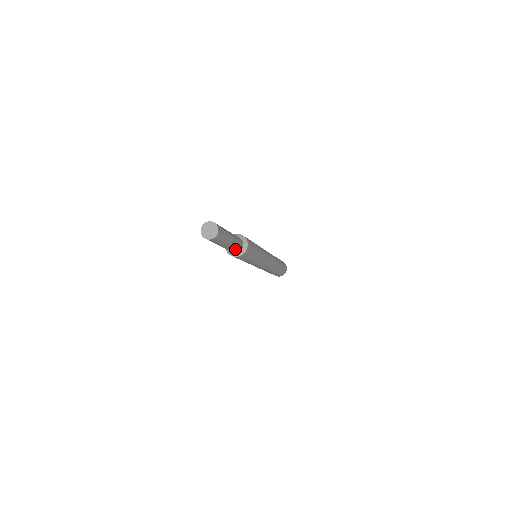
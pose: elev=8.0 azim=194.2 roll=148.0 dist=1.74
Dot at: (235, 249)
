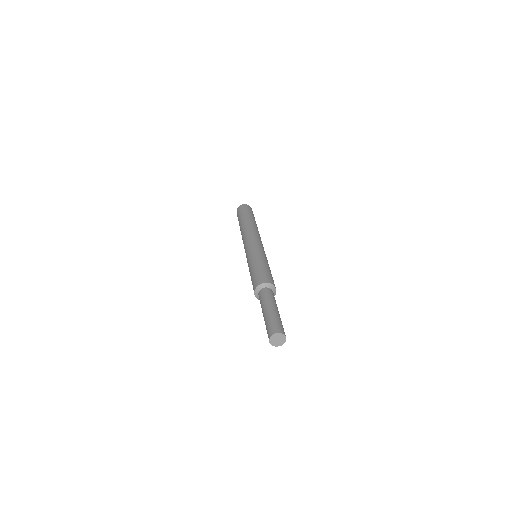
Dot at: occluded
